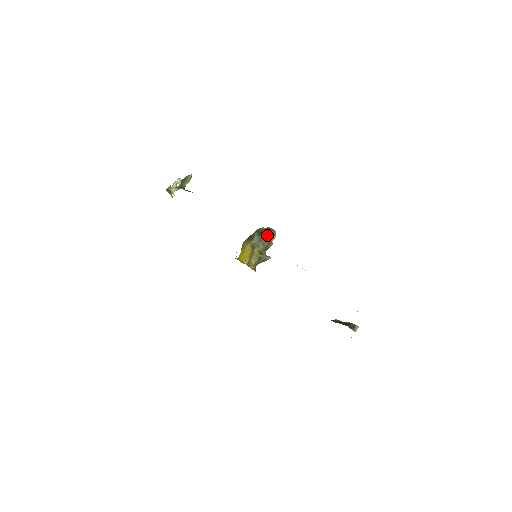
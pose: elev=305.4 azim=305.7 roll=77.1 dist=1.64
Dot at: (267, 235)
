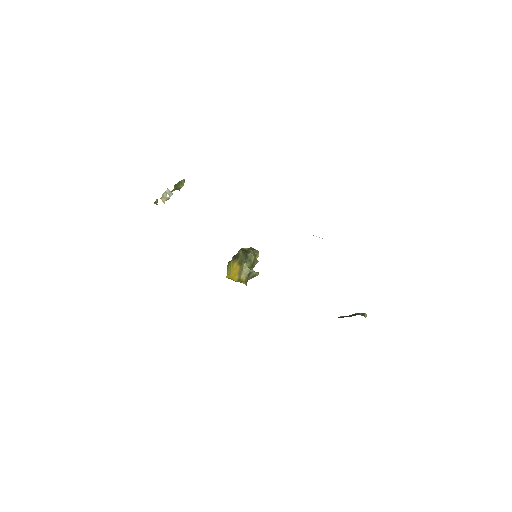
Dot at: (251, 253)
